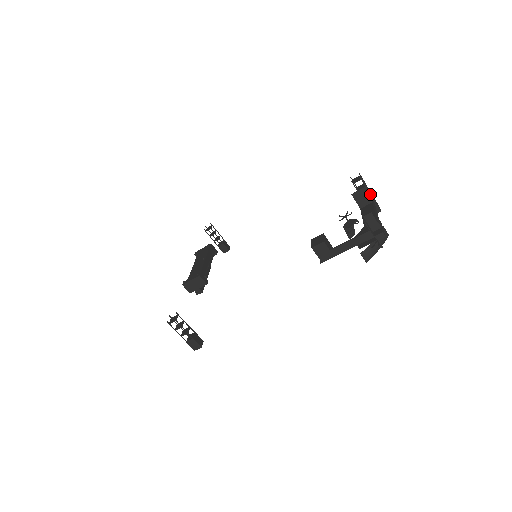
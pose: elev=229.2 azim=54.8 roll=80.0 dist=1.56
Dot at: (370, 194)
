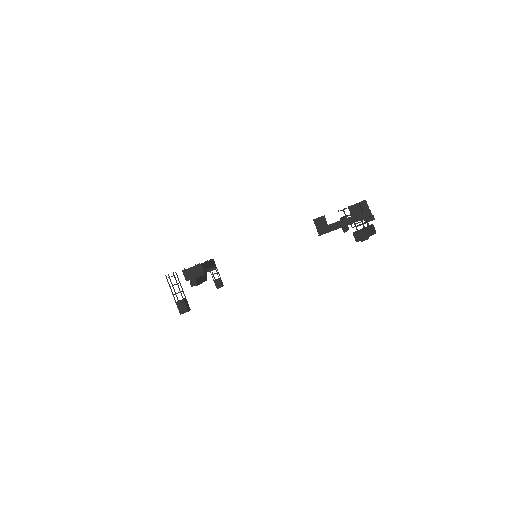
Dot at: (362, 221)
